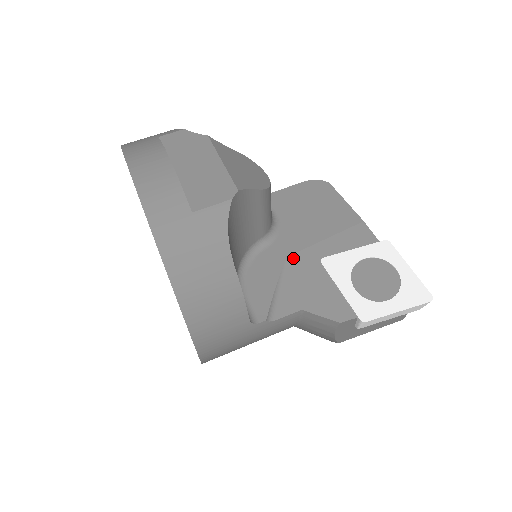
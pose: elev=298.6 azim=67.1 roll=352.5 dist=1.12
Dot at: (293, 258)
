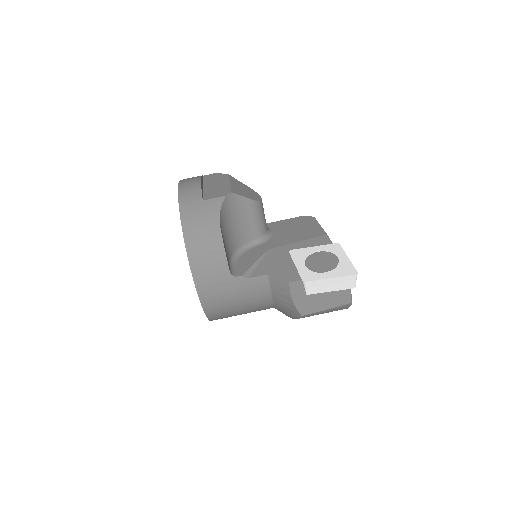
Dot at: (273, 250)
